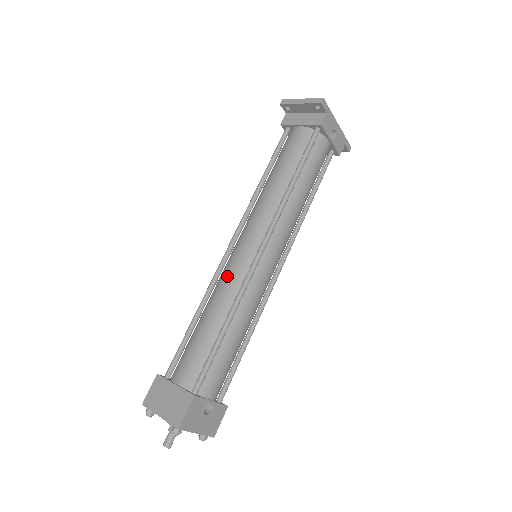
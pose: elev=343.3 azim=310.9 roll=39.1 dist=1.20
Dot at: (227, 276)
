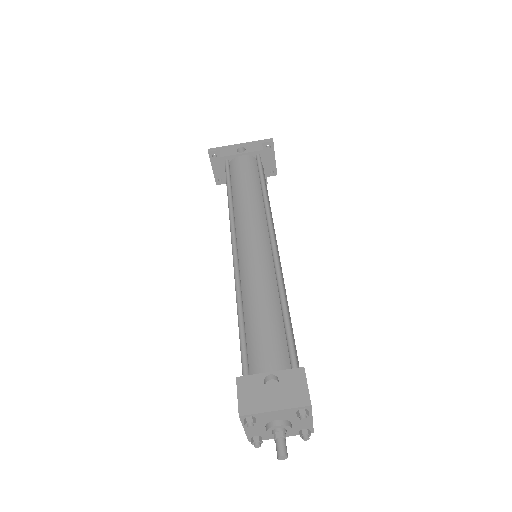
Dot at: occluded
